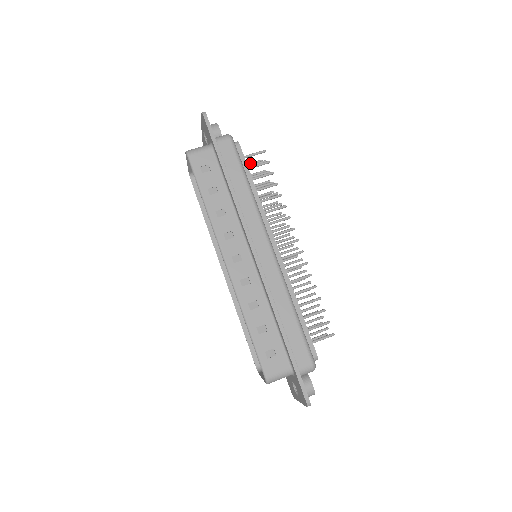
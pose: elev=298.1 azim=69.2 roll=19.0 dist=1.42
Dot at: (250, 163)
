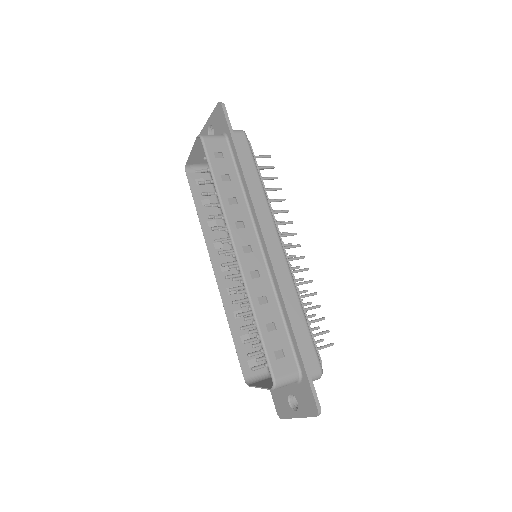
Dot at: occluded
